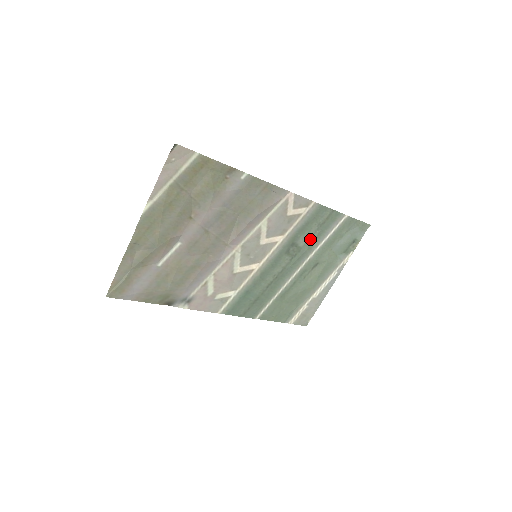
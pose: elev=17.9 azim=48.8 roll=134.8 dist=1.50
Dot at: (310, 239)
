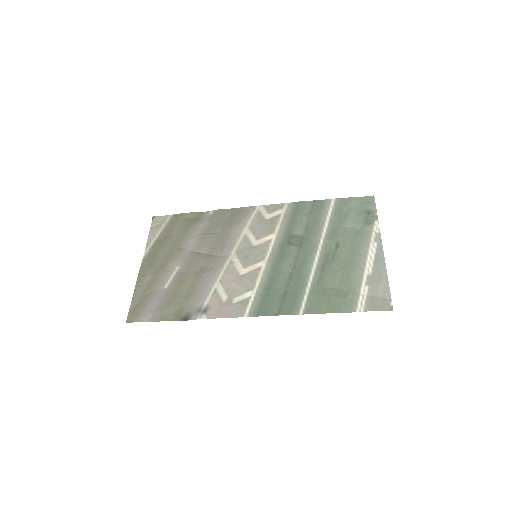
Dot at: (308, 227)
